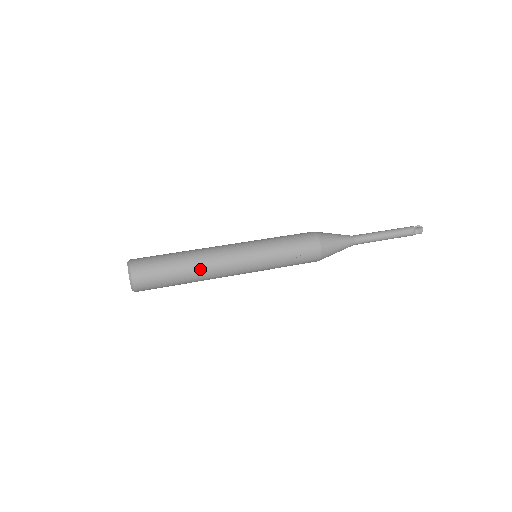
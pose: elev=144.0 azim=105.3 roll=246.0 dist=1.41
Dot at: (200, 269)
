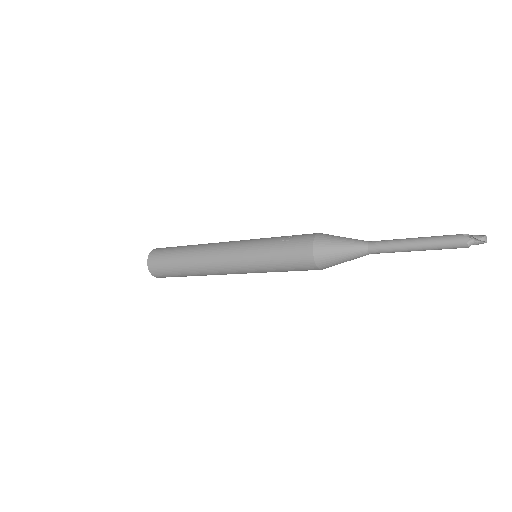
Dot at: (199, 247)
